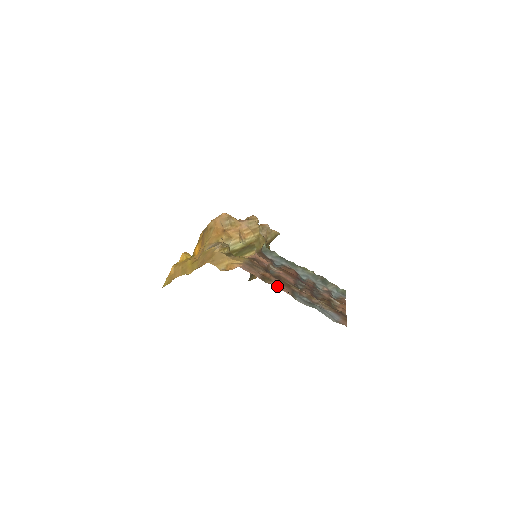
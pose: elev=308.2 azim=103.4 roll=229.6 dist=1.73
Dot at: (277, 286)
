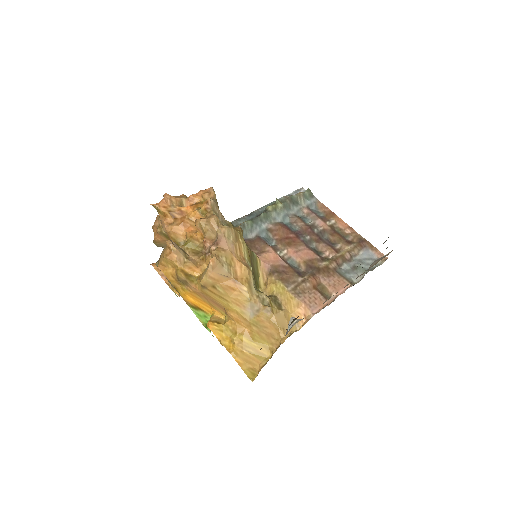
Dot at: (338, 289)
